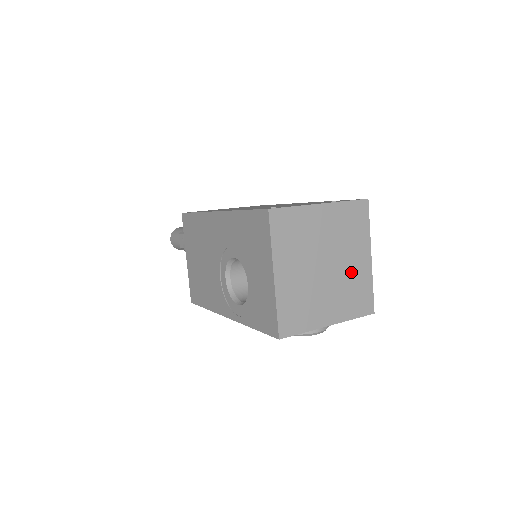
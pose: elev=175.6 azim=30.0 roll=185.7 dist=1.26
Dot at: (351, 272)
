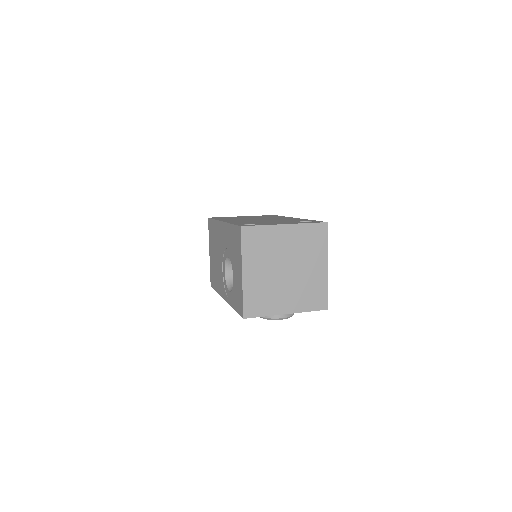
Dot at: (308, 276)
